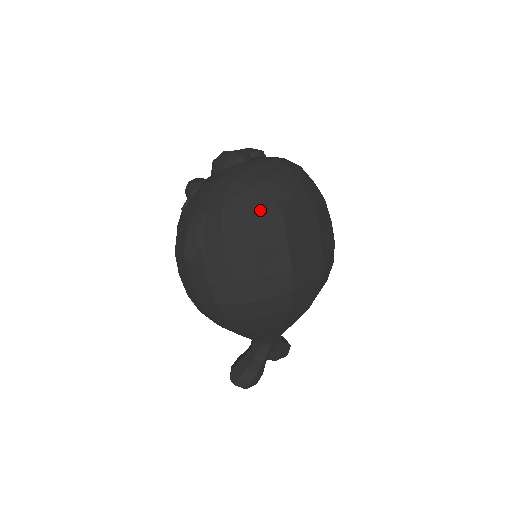
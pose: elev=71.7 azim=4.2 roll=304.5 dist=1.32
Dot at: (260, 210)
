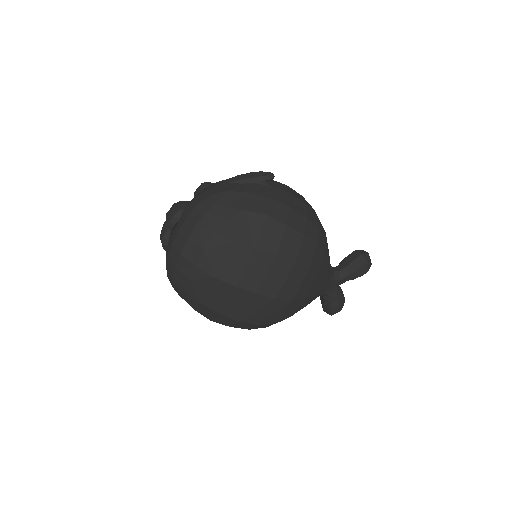
Dot at: (188, 301)
